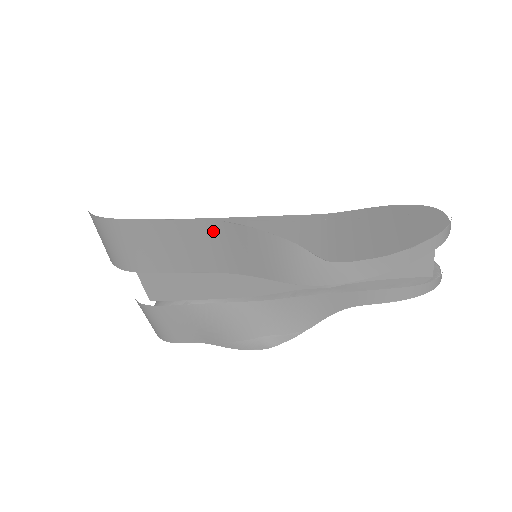
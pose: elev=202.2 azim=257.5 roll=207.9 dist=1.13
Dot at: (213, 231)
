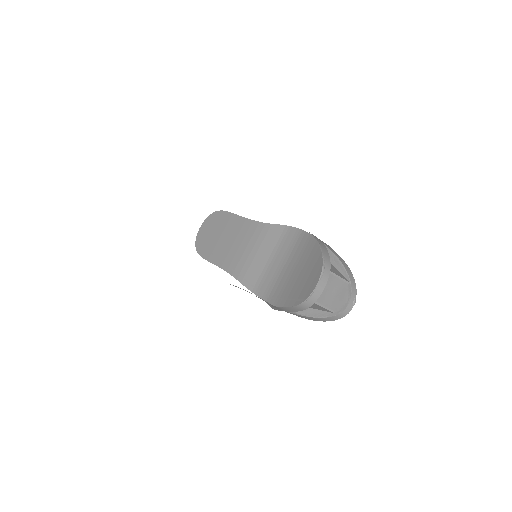
Dot at: occluded
